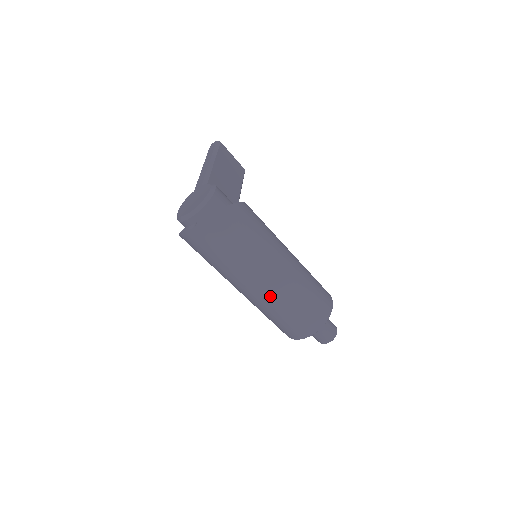
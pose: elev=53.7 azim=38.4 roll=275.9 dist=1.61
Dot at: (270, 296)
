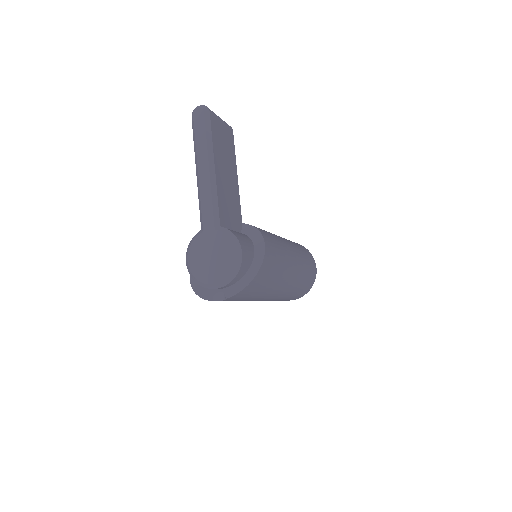
Dot at: occluded
